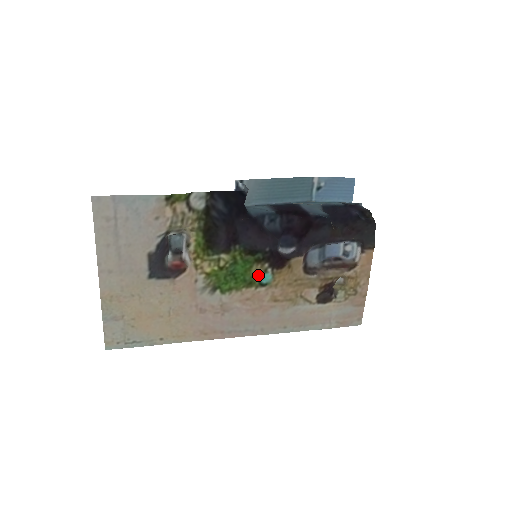
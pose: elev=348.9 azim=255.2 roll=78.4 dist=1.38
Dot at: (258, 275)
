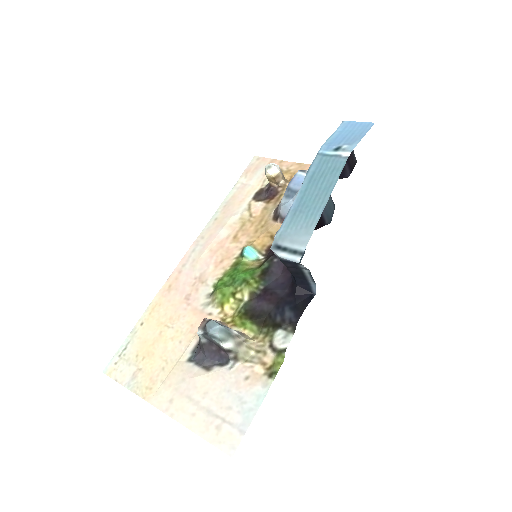
Dot at: (249, 262)
